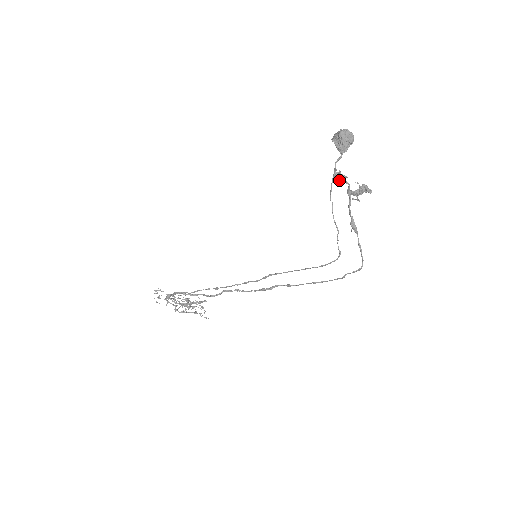
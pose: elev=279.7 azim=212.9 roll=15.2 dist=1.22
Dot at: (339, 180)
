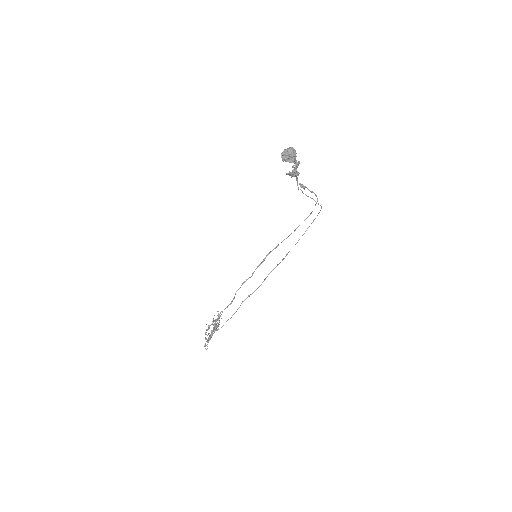
Dot at: occluded
